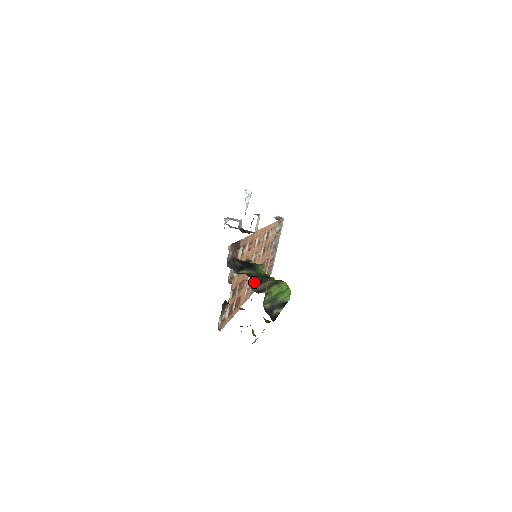
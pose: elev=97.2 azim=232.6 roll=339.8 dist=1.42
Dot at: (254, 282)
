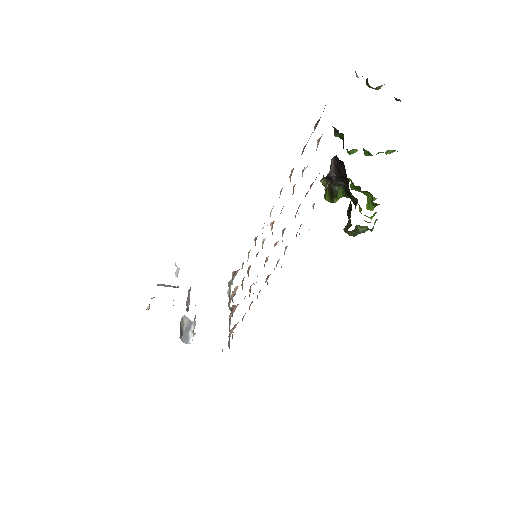
Dot at: occluded
